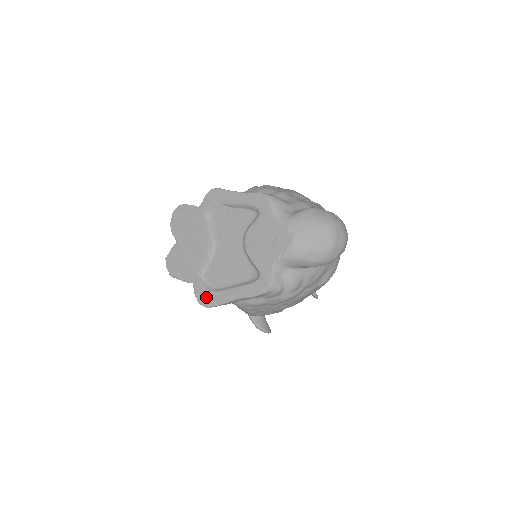
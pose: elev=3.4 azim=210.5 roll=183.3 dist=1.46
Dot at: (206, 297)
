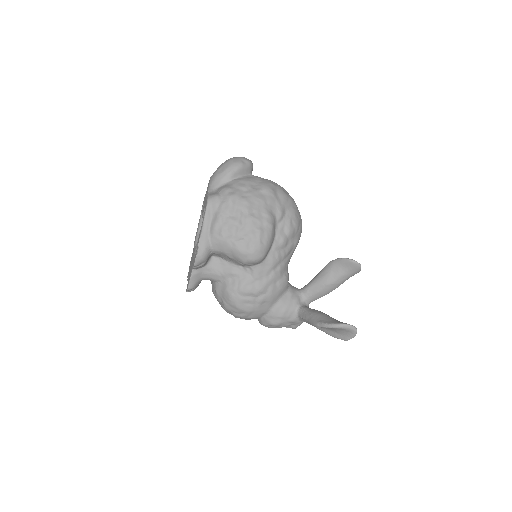
Dot at: occluded
